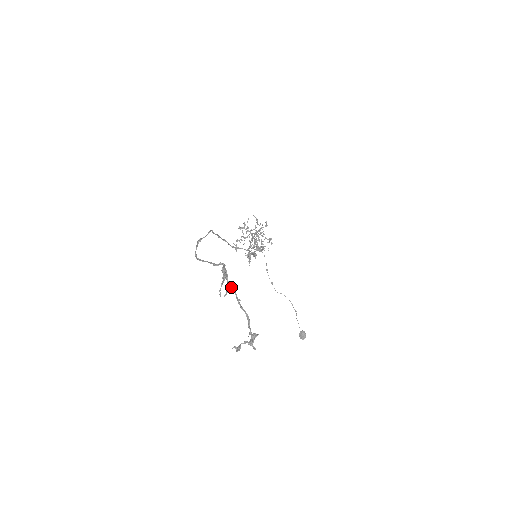
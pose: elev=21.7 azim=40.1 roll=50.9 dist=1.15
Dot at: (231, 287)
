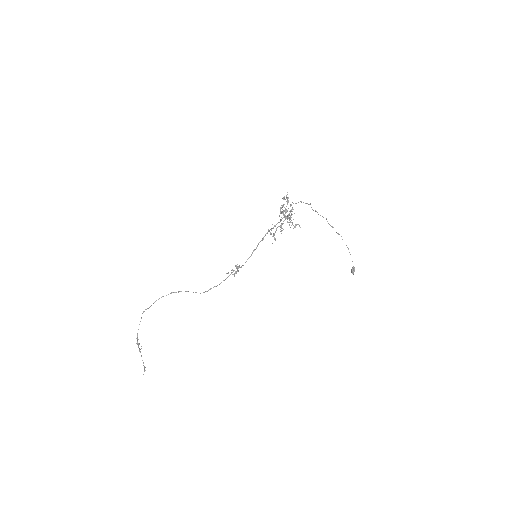
Dot at: (139, 351)
